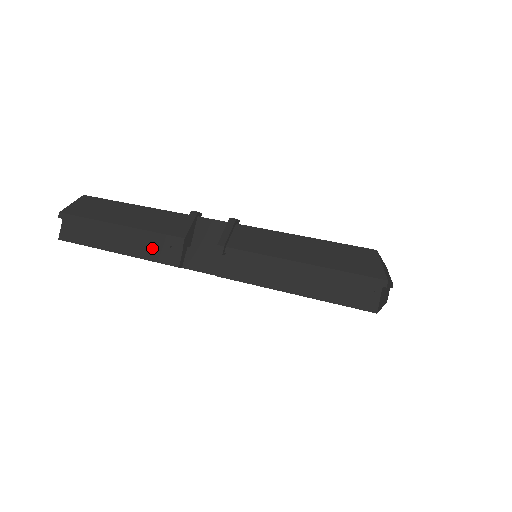
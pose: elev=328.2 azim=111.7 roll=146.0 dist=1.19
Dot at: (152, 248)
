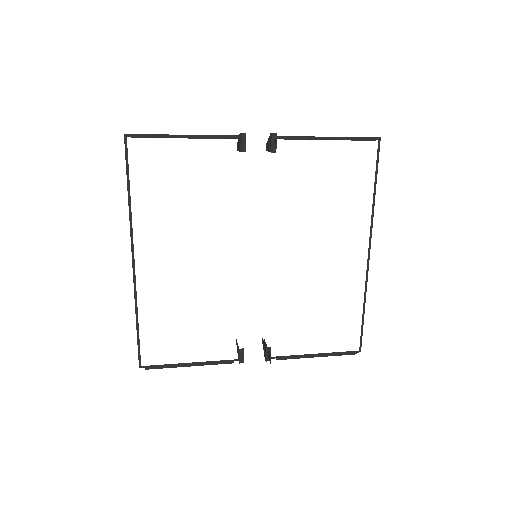
Dot at: (219, 138)
